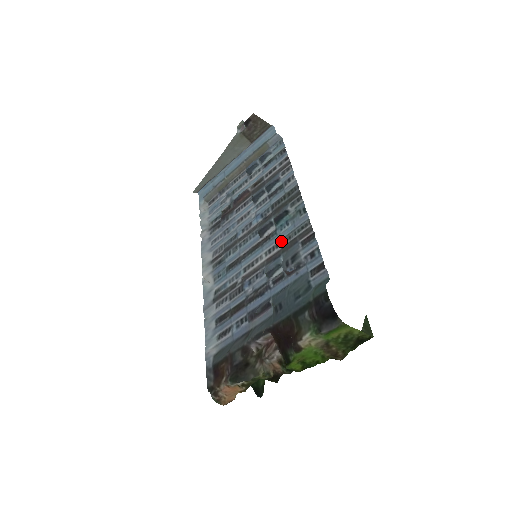
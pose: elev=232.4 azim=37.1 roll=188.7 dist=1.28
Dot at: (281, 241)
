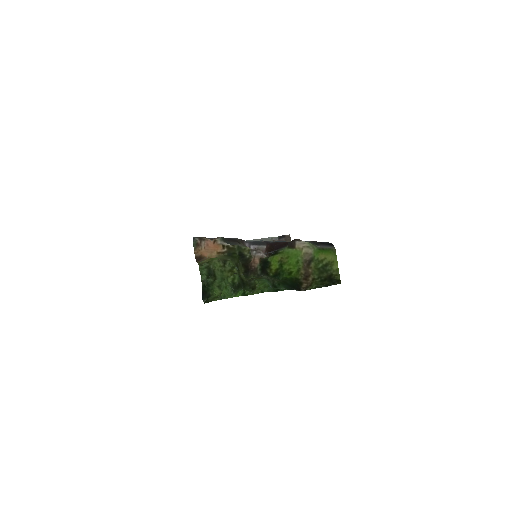
Dot at: occluded
